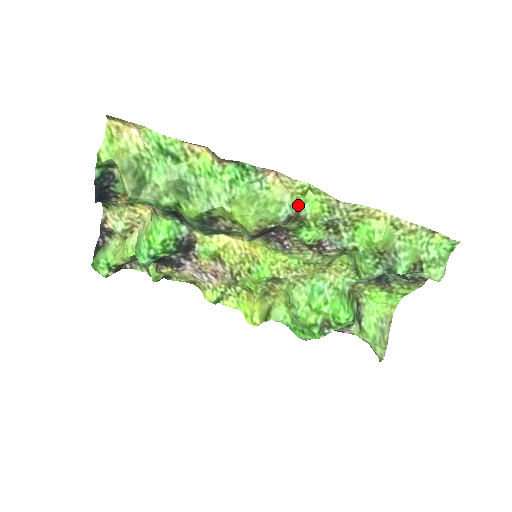
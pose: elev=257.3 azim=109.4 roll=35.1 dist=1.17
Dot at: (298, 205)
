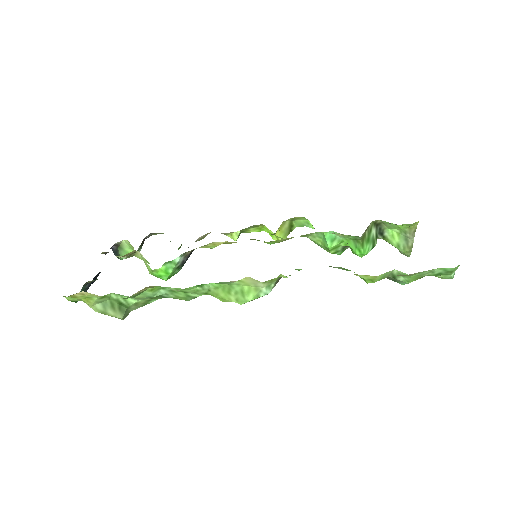
Dot at: (275, 281)
